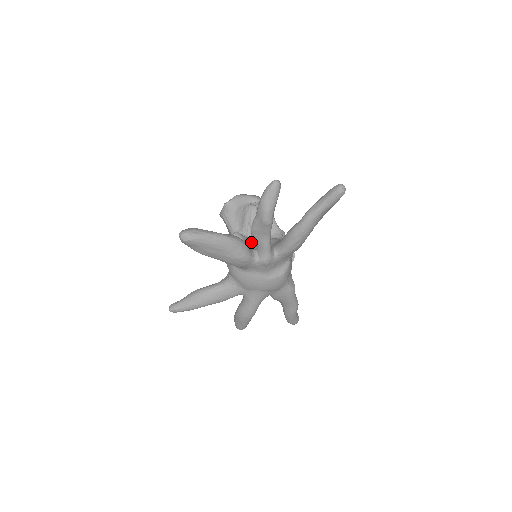
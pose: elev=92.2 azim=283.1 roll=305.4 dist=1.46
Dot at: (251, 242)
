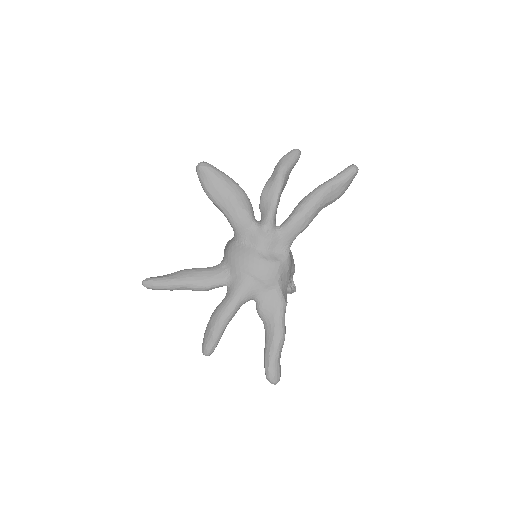
Dot at: occluded
